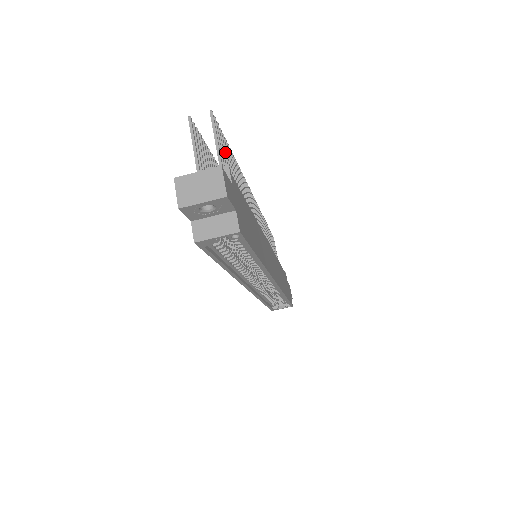
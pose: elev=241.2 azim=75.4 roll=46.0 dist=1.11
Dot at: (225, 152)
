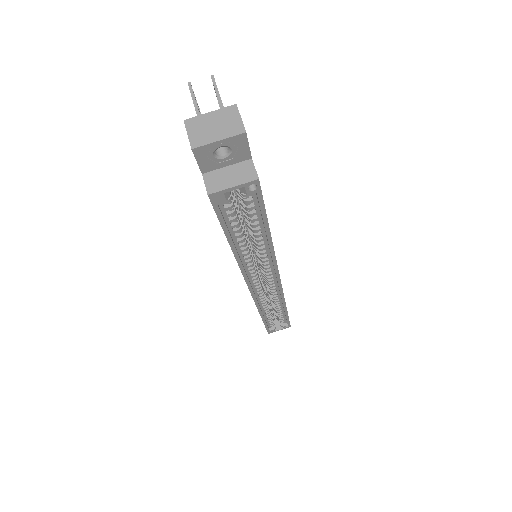
Dot at: occluded
